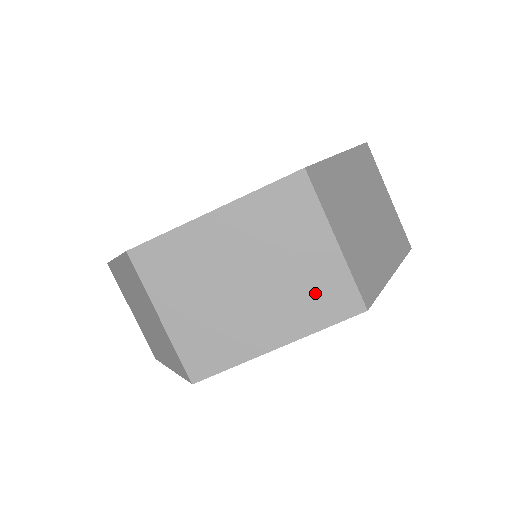
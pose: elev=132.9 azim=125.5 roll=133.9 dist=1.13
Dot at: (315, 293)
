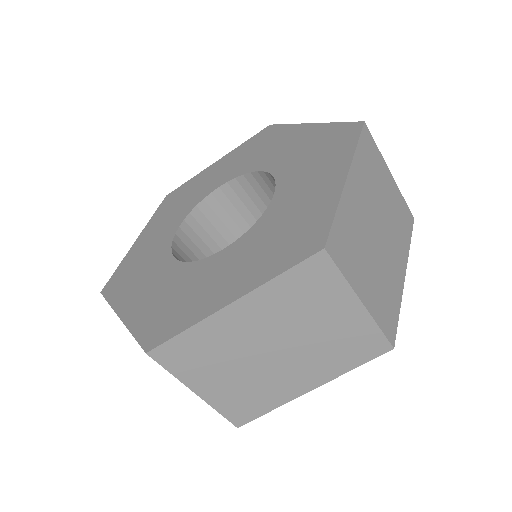
Dot at: (343, 346)
